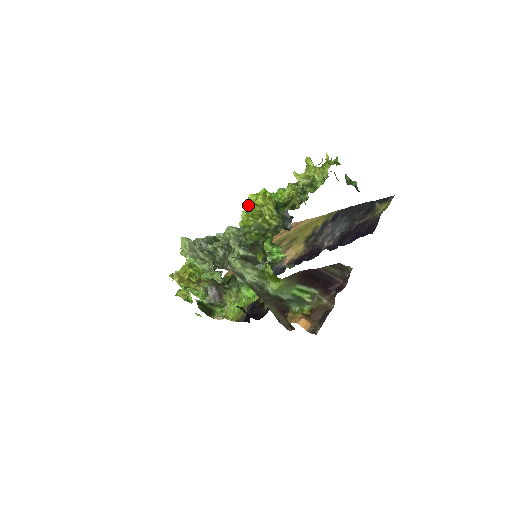
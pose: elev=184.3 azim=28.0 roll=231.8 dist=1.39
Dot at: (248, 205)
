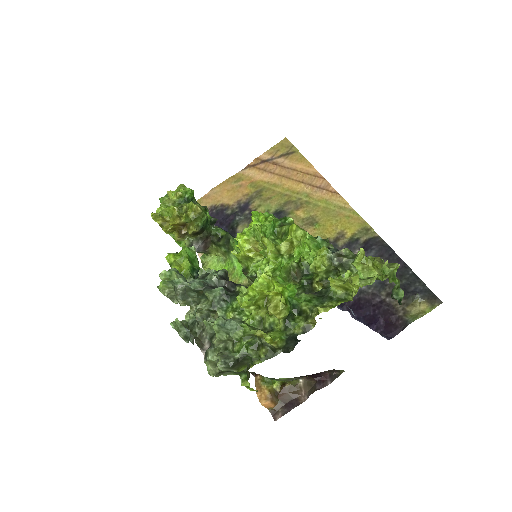
Dot at: (255, 289)
